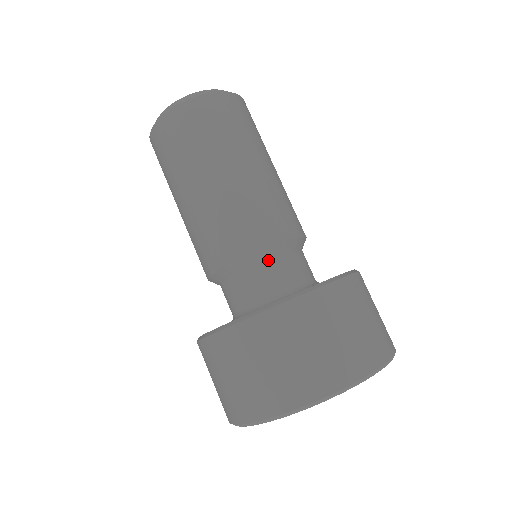
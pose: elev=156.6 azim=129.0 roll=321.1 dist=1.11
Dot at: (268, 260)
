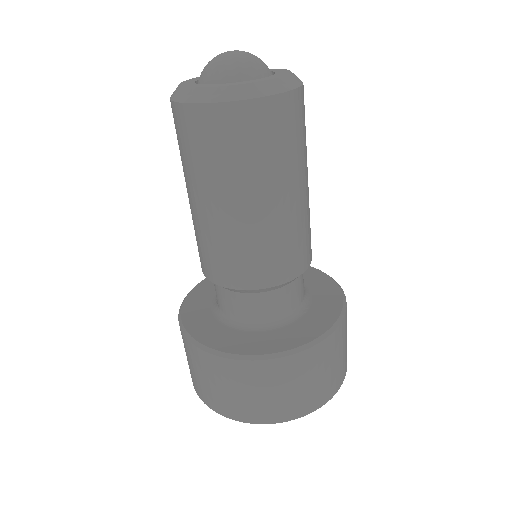
Dot at: (246, 293)
